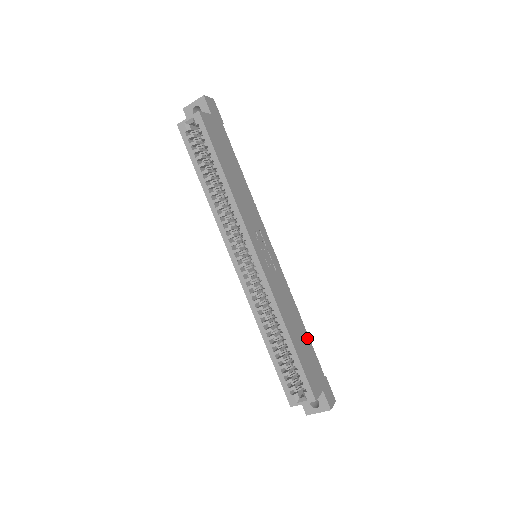
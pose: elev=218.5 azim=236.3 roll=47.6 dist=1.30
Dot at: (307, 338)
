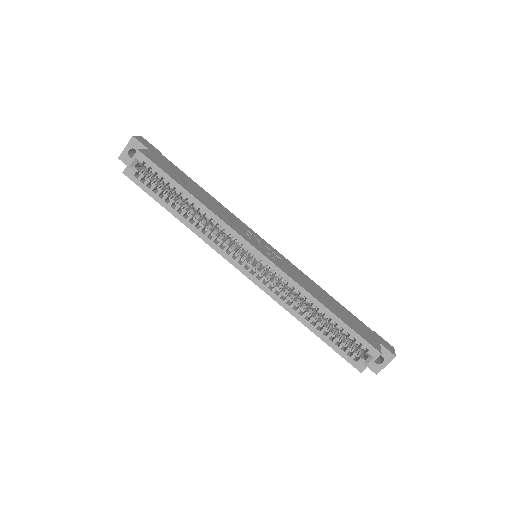
Dot at: (340, 305)
